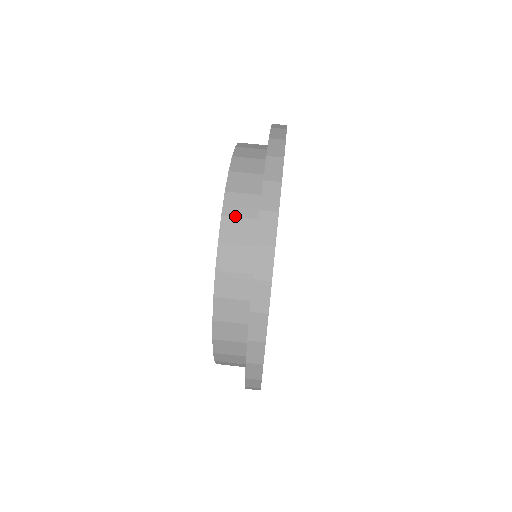
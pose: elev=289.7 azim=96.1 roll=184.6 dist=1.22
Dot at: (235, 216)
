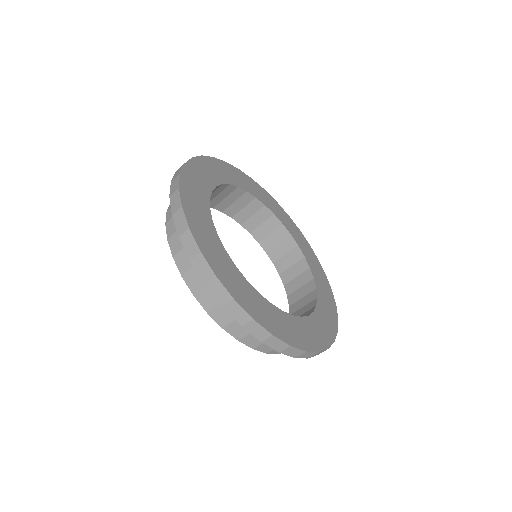
Dot at: occluded
